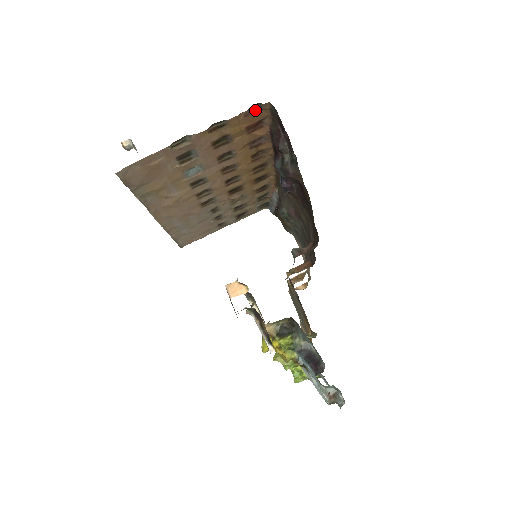
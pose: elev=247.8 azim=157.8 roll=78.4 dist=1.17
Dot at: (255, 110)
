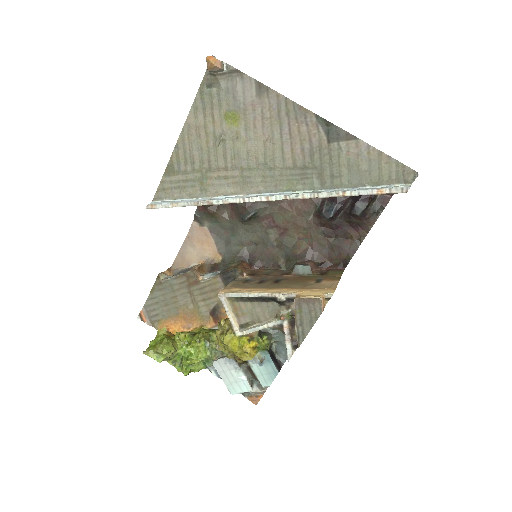
Dot at: occluded
